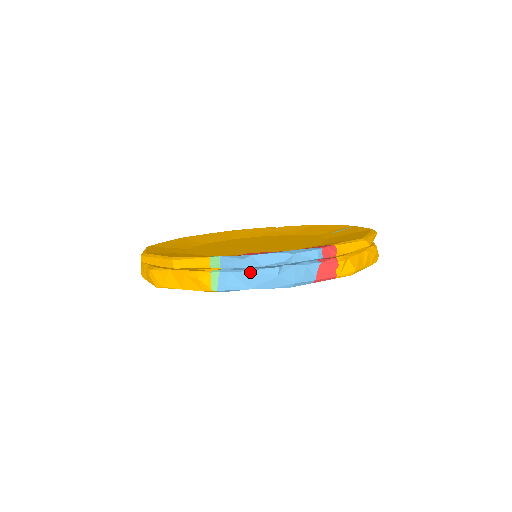
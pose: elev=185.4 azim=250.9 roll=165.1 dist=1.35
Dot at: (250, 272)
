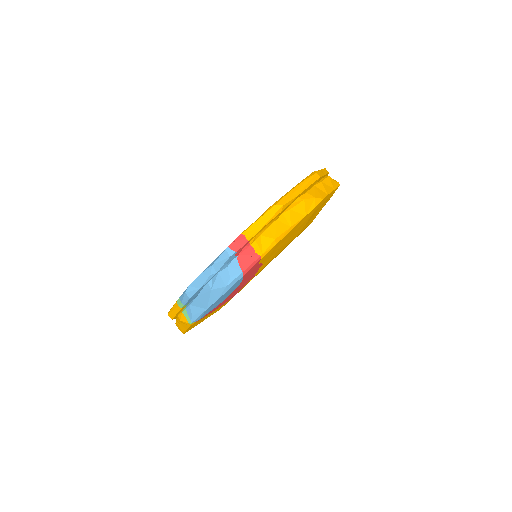
Dot at: (197, 298)
